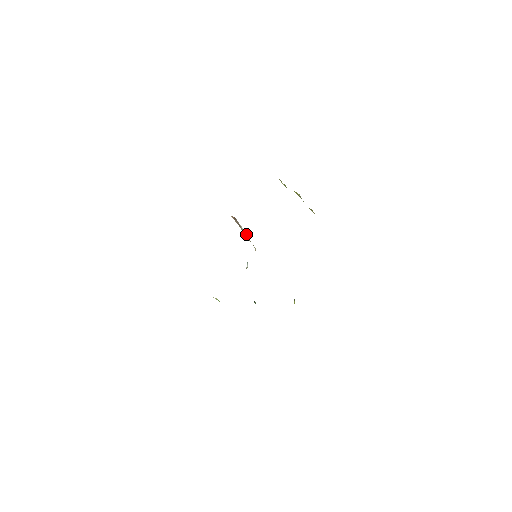
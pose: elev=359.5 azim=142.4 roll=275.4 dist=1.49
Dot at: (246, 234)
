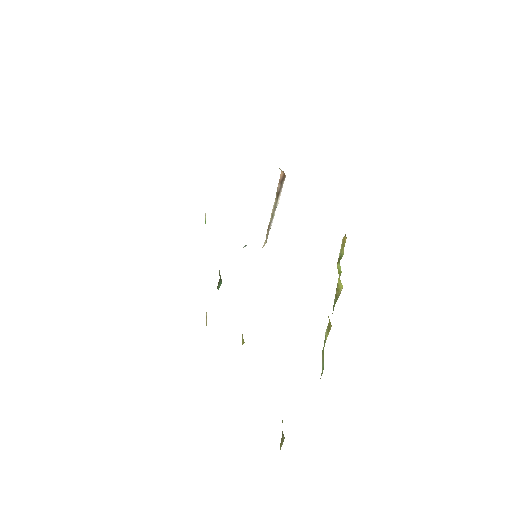
Dot at: occluded
